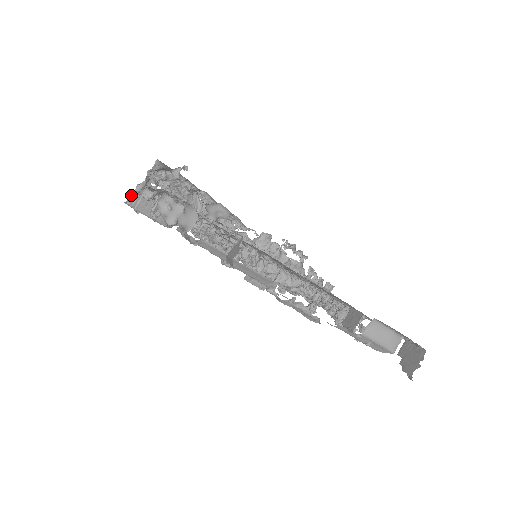
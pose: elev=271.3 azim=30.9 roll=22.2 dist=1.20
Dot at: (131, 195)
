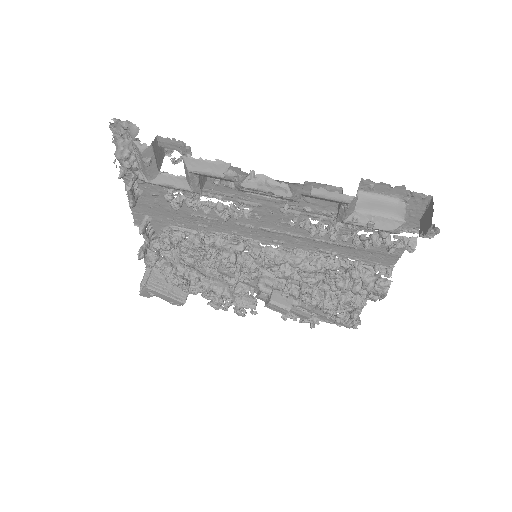
Dot at: (142, 279)
